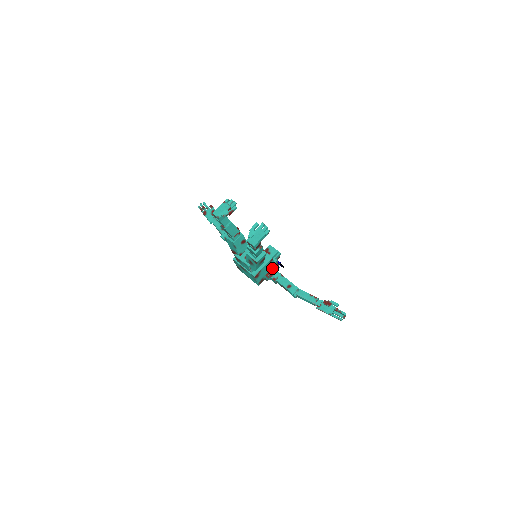
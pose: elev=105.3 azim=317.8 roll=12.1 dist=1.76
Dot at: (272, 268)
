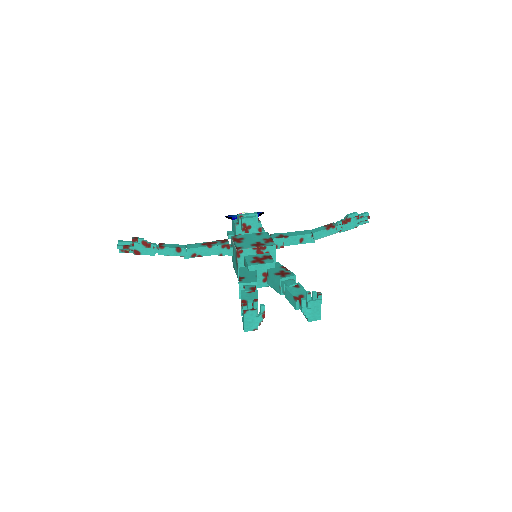
Dot at: occluded
